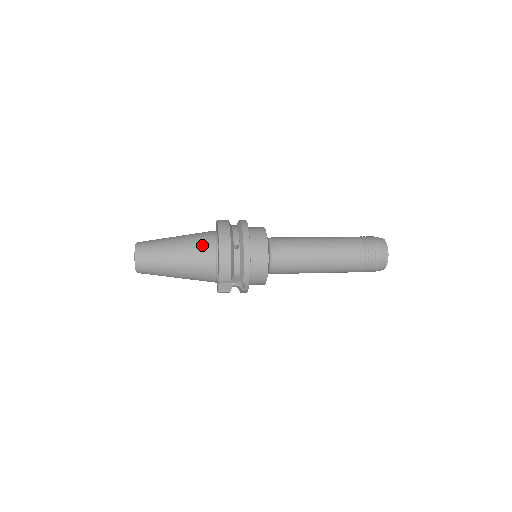
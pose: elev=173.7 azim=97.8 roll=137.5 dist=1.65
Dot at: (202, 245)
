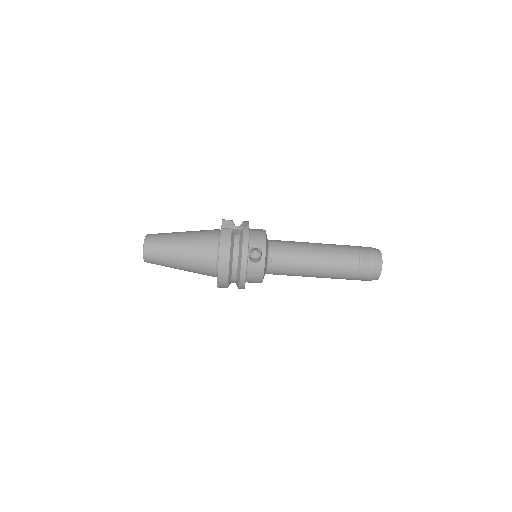
Dot at: occluded
